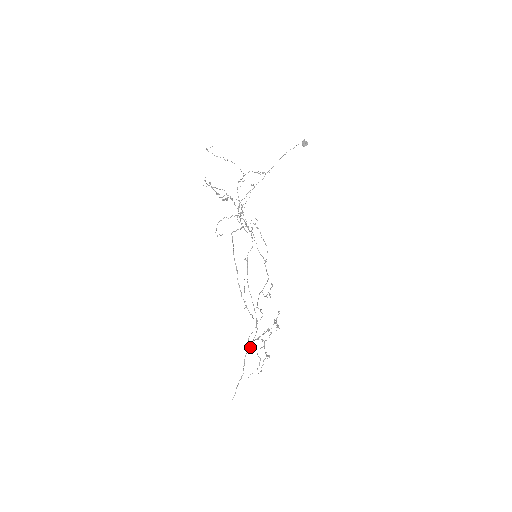
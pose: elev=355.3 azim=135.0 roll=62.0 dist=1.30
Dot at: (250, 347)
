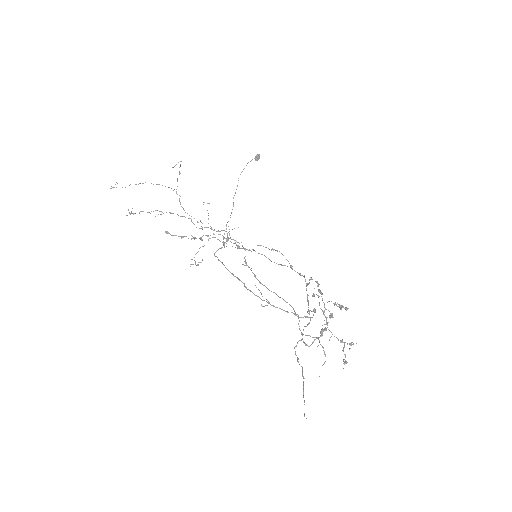
Dot at: occluded
